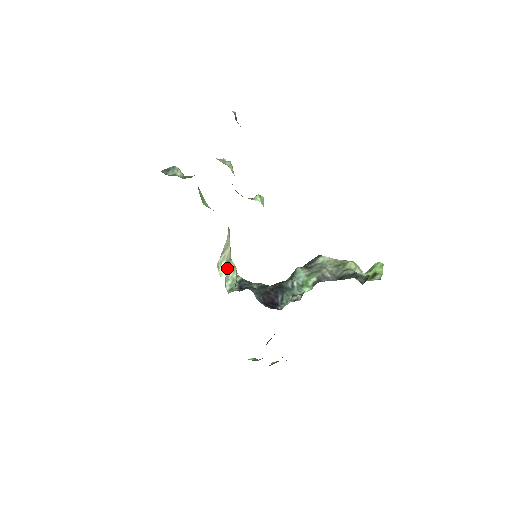
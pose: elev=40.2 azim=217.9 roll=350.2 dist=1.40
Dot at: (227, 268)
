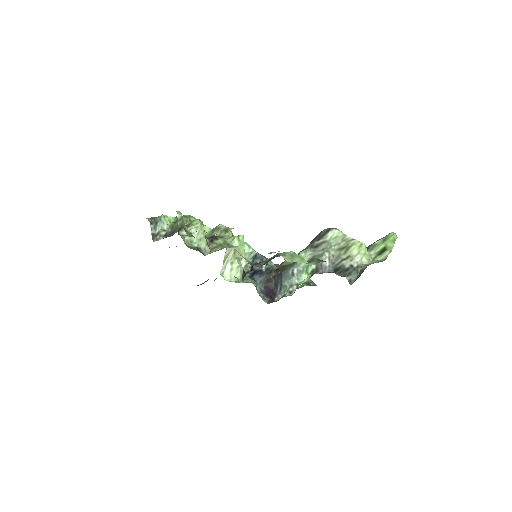
Dot at: (230, 271)
